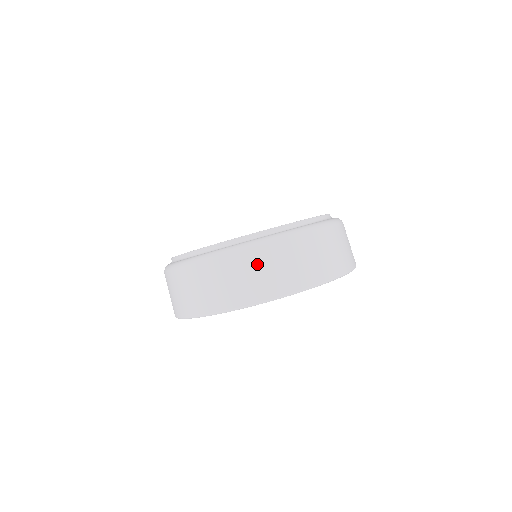
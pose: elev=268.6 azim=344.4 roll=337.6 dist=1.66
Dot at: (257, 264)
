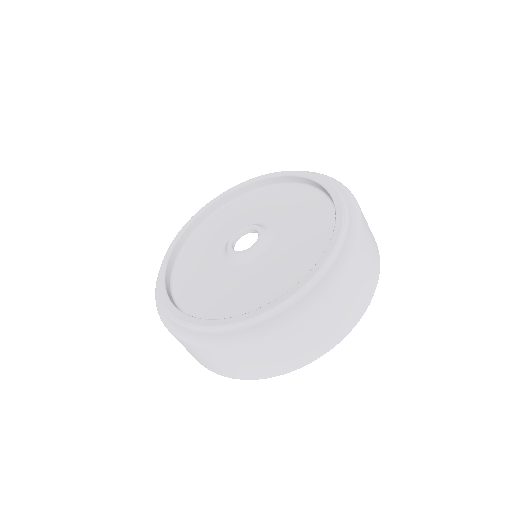
Dot at: (352, 285)
